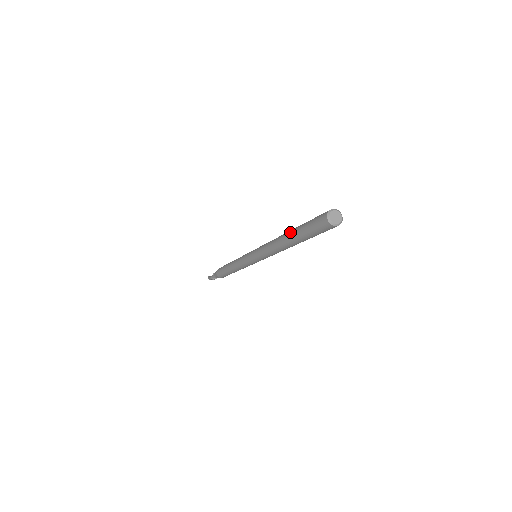
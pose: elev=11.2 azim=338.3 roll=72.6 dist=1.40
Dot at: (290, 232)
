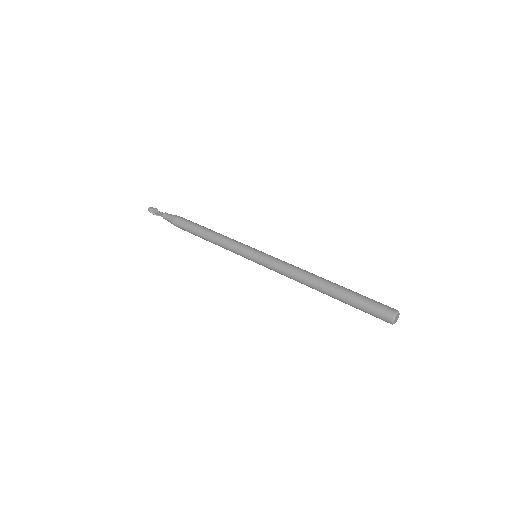
Dot at: (330, 295)
